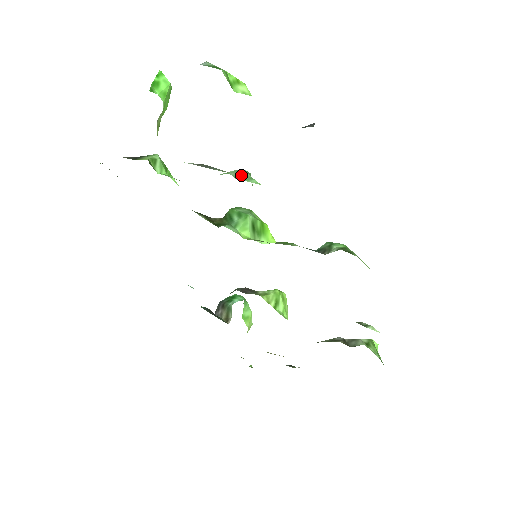
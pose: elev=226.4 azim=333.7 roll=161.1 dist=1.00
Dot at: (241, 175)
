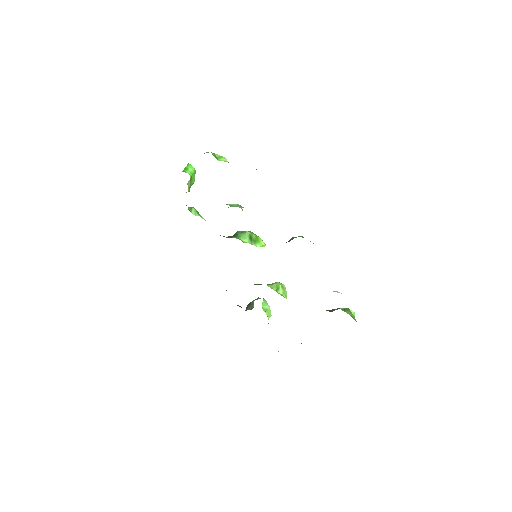
Dot at: (235, 206)
